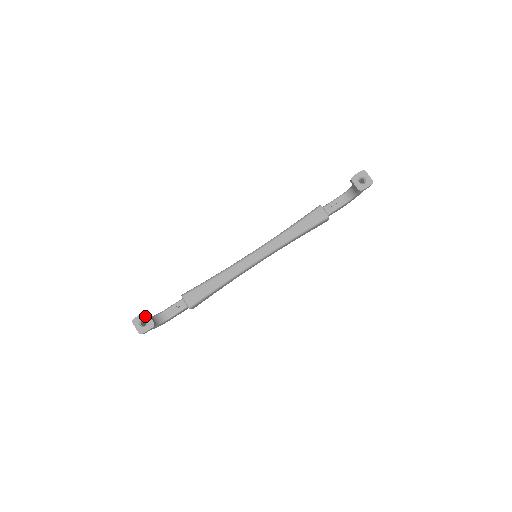
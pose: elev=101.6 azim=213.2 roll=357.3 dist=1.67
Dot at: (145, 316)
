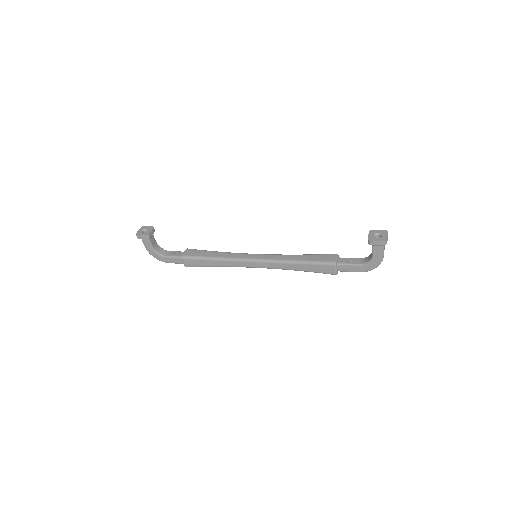
Dot at: (150, 228)
